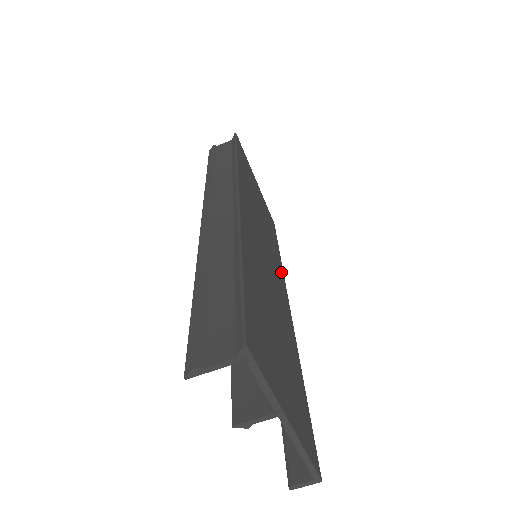
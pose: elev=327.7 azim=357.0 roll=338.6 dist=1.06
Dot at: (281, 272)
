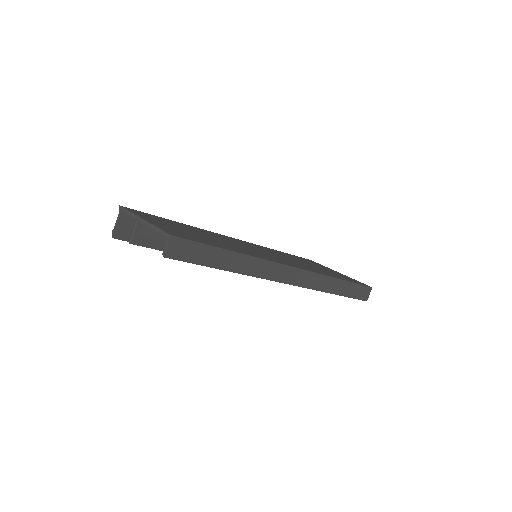
Dot at: (311, 270)
